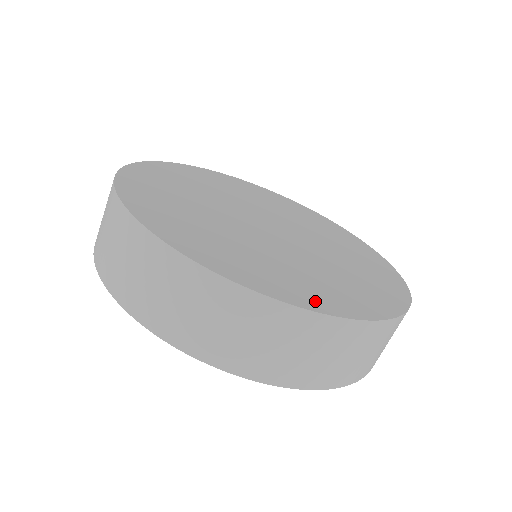
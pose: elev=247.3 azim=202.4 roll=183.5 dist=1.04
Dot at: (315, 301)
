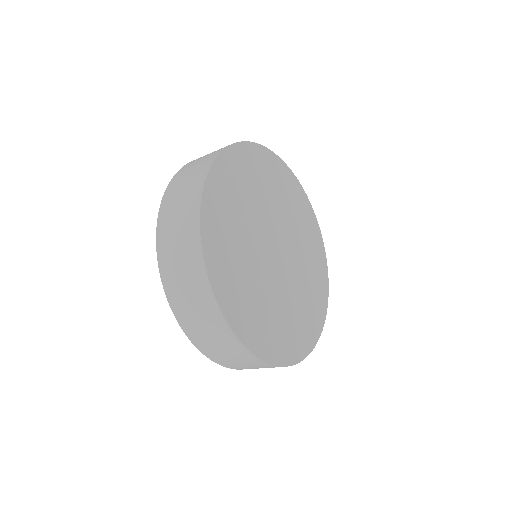
Dot at: (298, 351)
